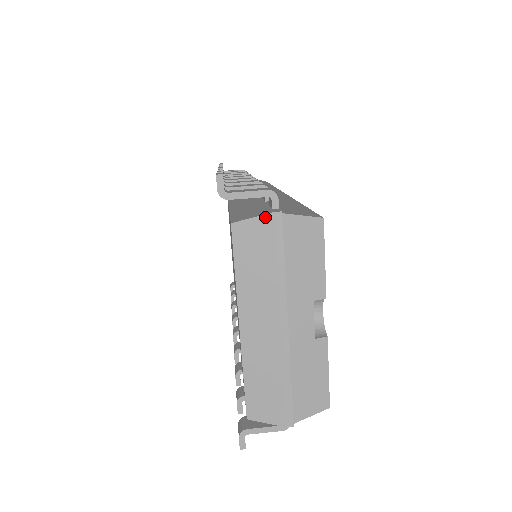
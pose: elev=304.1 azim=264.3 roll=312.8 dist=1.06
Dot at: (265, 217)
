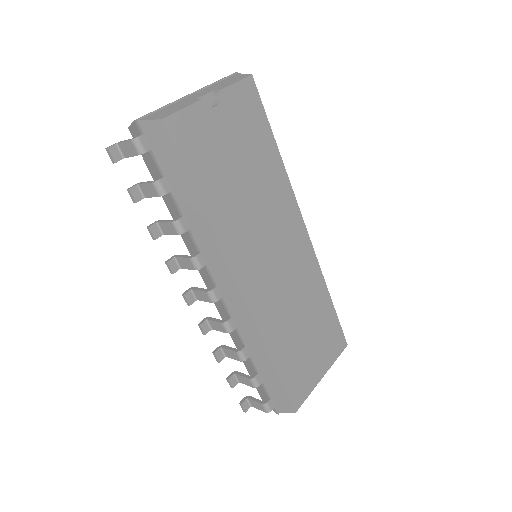
Dot at: occluded
